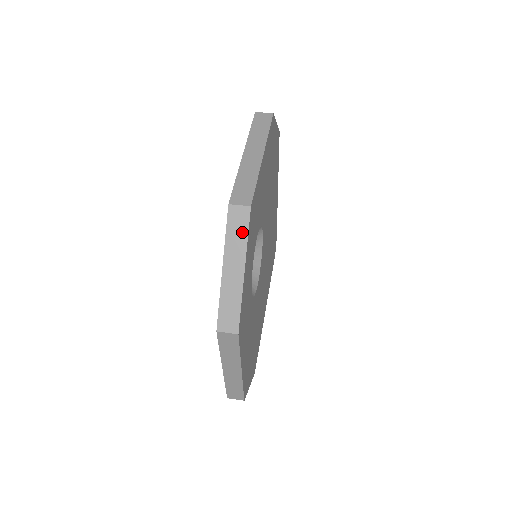
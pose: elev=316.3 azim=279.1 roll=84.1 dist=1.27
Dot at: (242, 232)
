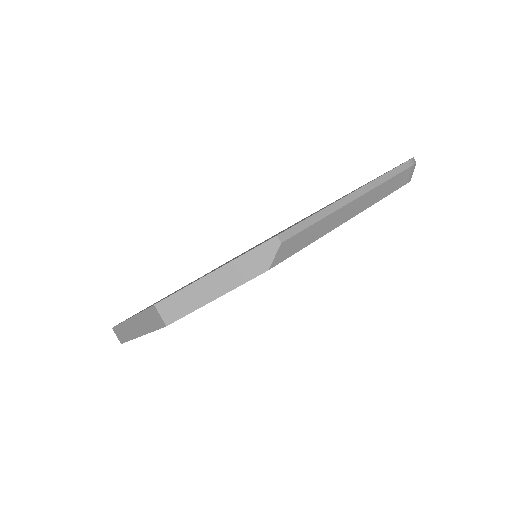
Dot at: occluded
